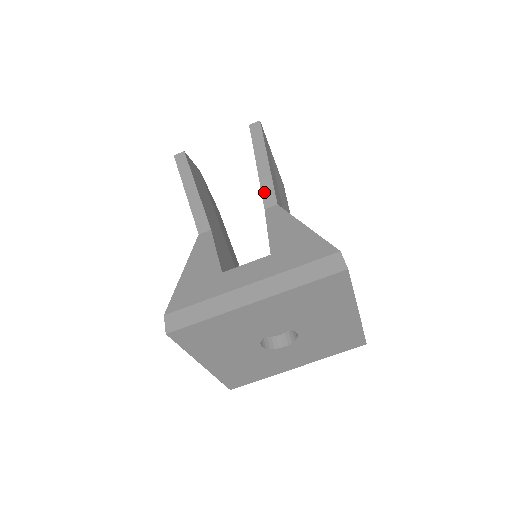
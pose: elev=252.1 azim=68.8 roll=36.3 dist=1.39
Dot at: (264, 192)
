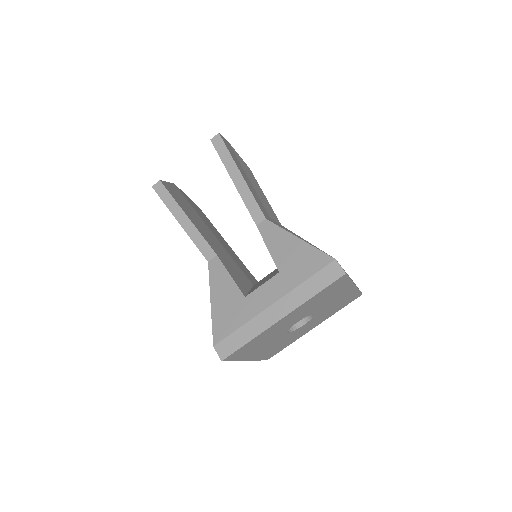
Dot at: (250, 209)
